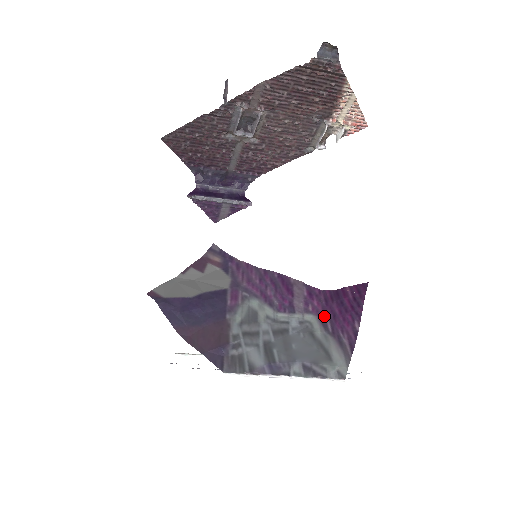
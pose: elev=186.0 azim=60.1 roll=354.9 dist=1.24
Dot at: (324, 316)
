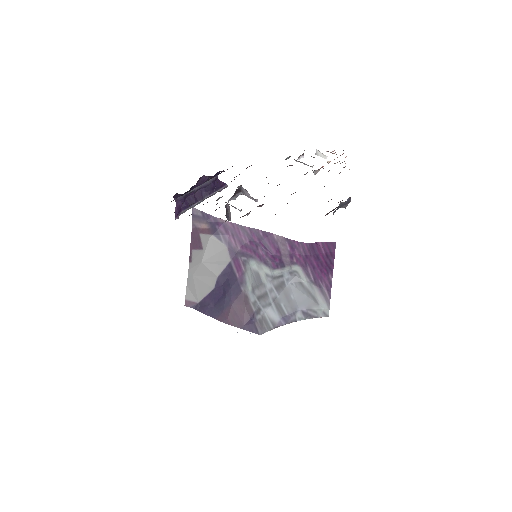
Dot at: (306, 267)
